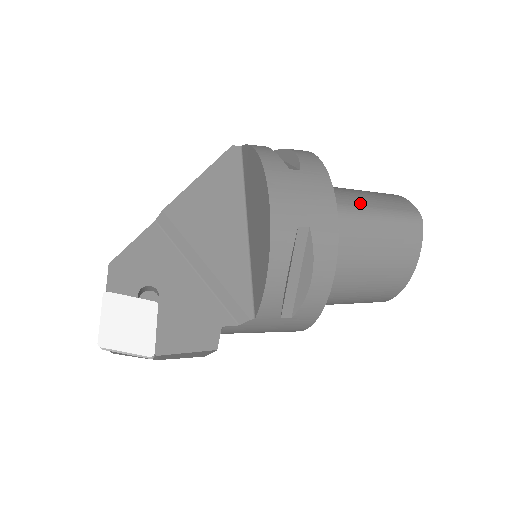
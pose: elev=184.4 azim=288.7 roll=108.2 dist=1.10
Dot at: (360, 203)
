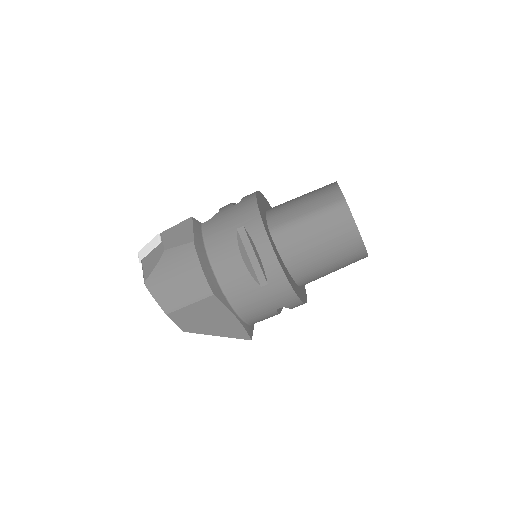
Dot at: occluded
